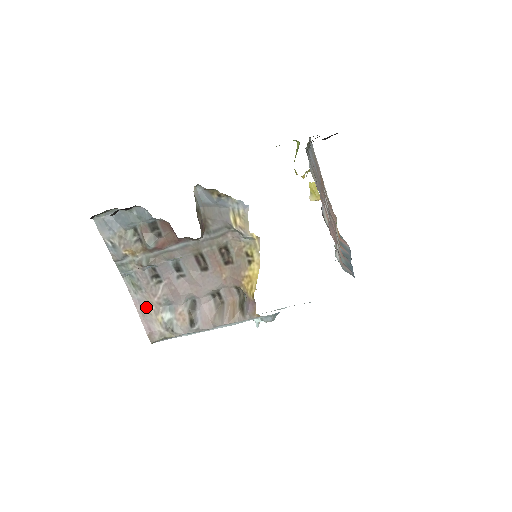
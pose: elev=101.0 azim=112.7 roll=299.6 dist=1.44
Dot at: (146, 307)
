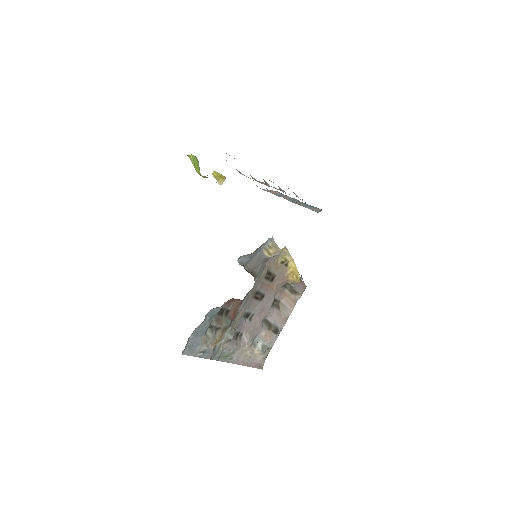
Dot at: (244, 357)
